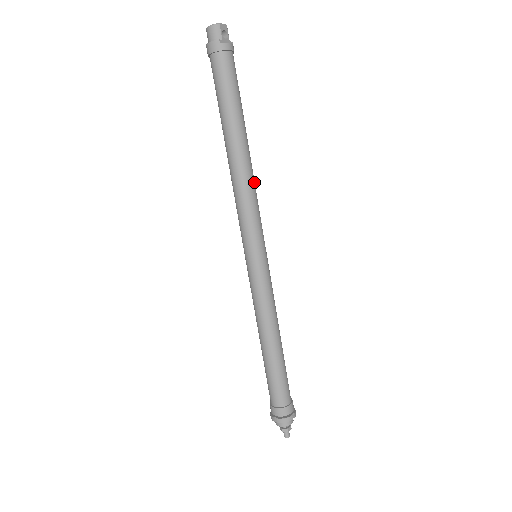
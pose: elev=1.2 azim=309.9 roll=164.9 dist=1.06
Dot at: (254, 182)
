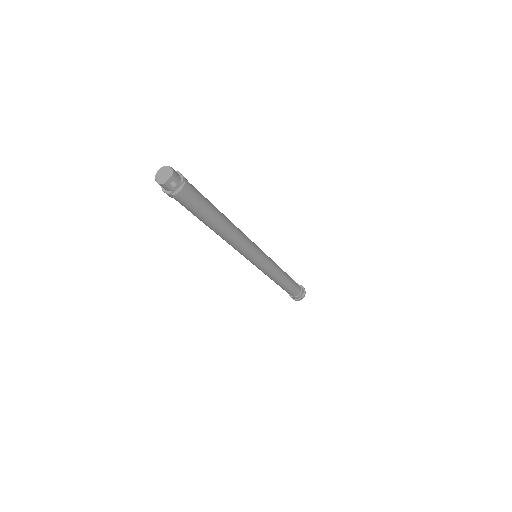
Dot at: (239, 237)
